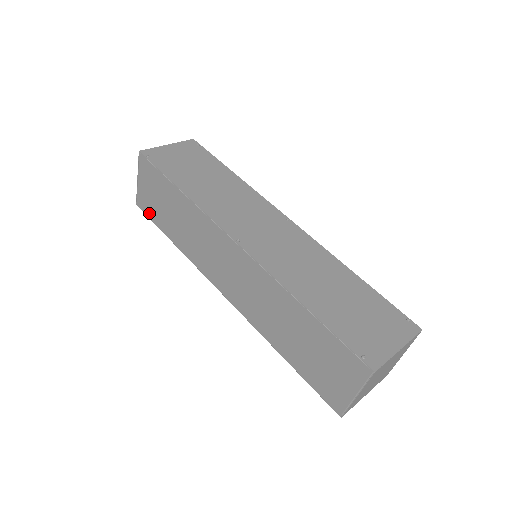
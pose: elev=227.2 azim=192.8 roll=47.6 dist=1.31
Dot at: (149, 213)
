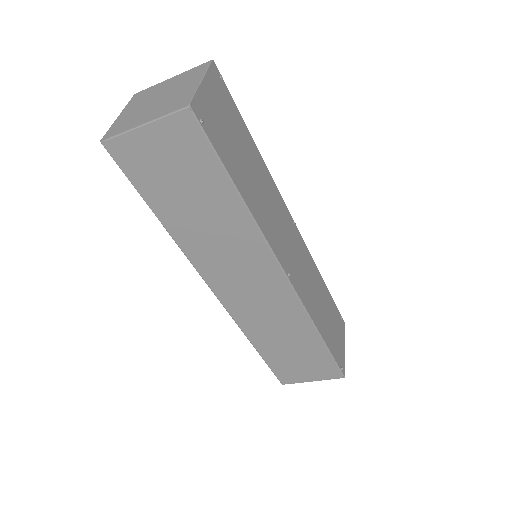
Dot at: (132, 171)
